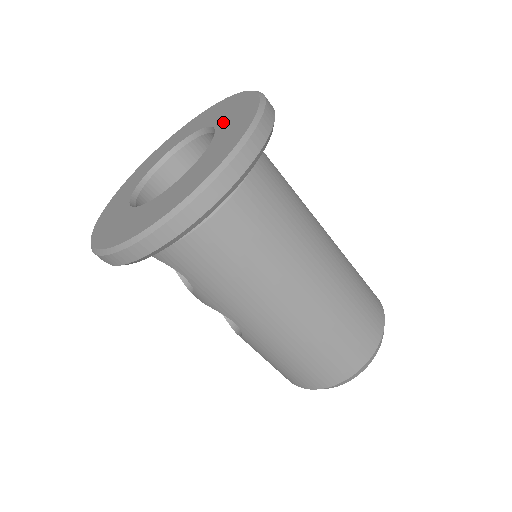
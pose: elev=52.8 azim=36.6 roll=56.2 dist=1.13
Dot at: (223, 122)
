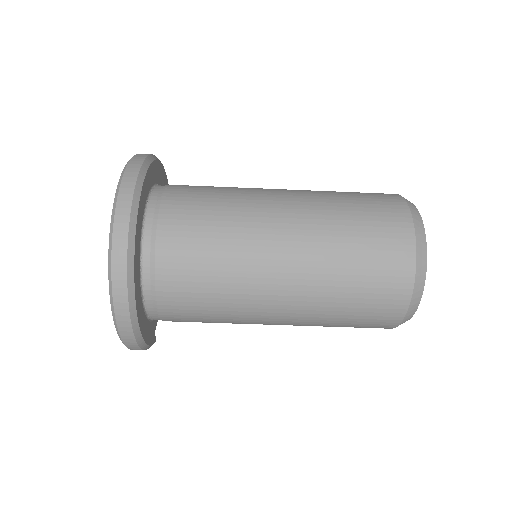
Dot at: occluded
